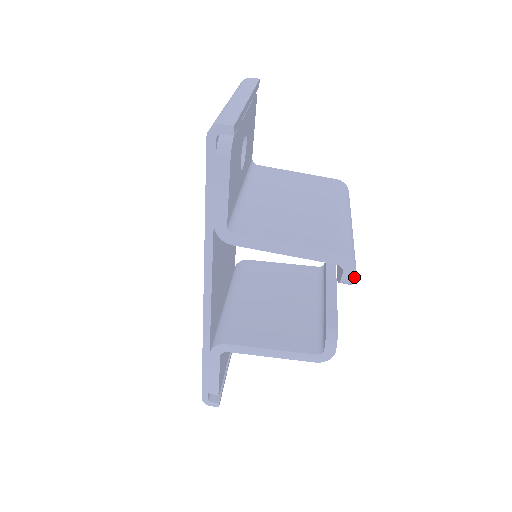
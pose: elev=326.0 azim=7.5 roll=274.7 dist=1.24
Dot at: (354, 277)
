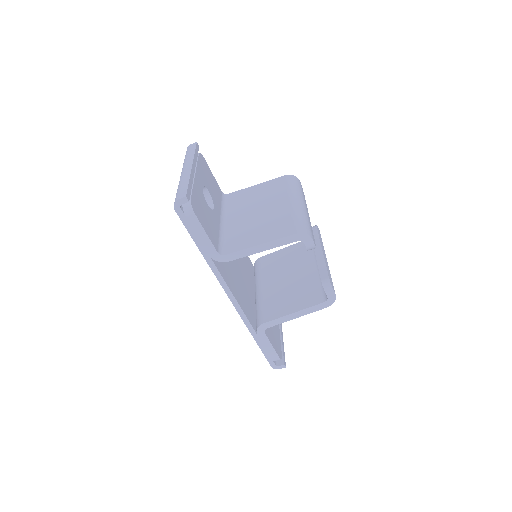
Dot at: (313, 243)
